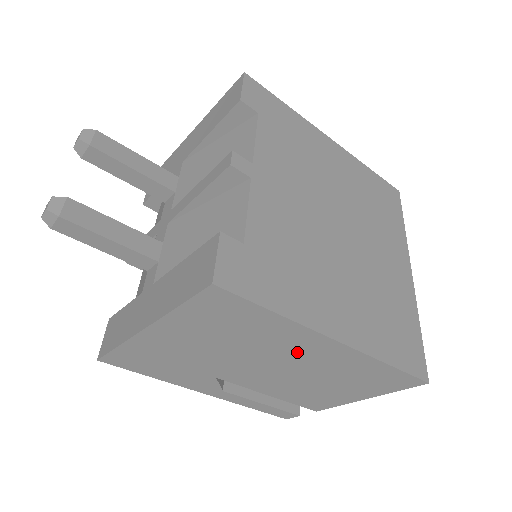
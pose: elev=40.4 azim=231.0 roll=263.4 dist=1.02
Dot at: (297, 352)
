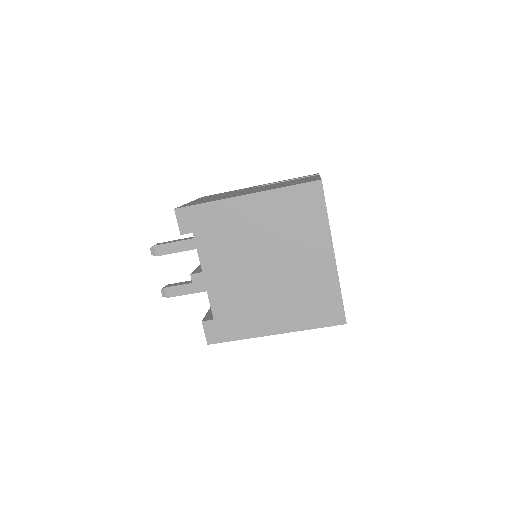
Dot at: occluded
